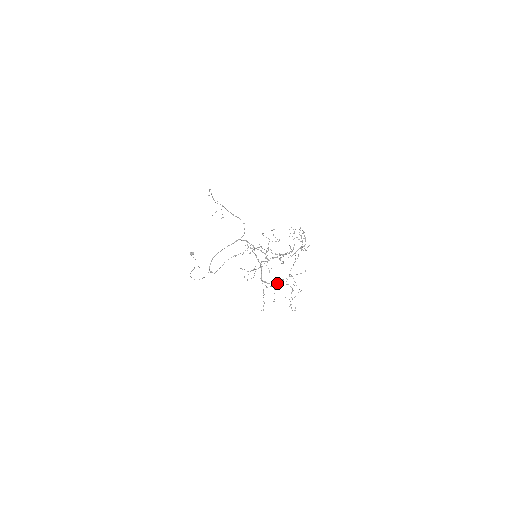
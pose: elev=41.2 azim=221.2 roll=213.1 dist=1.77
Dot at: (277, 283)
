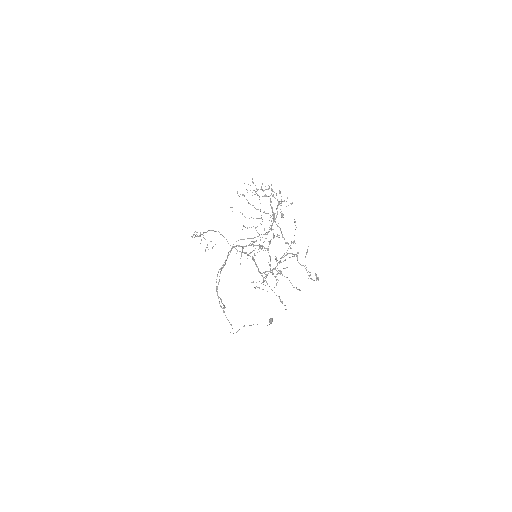
Dot at: occluded
